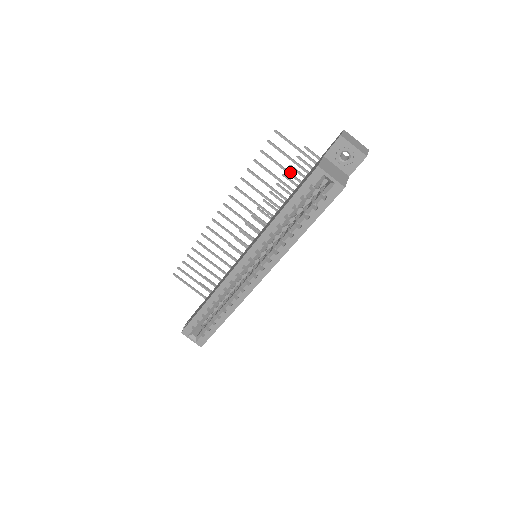
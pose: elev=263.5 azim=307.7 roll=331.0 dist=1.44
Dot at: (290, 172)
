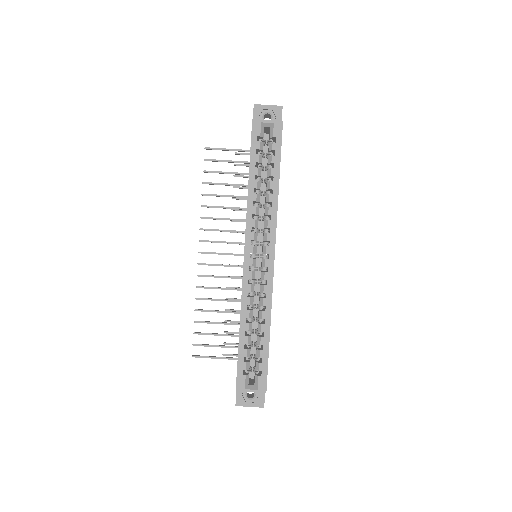
Dot at: (237, 173)
